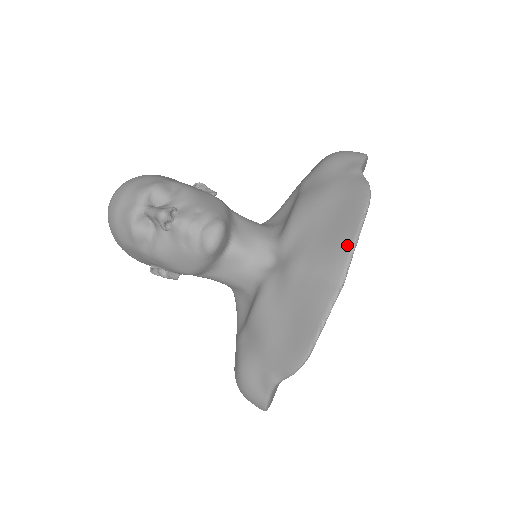
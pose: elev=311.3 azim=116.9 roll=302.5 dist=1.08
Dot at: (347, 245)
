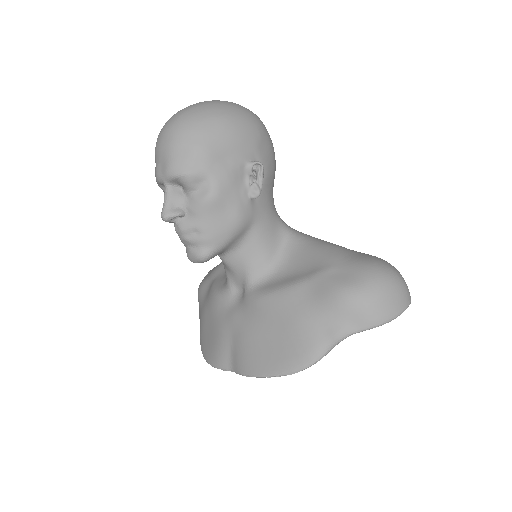
Dot at: (249, 370)
